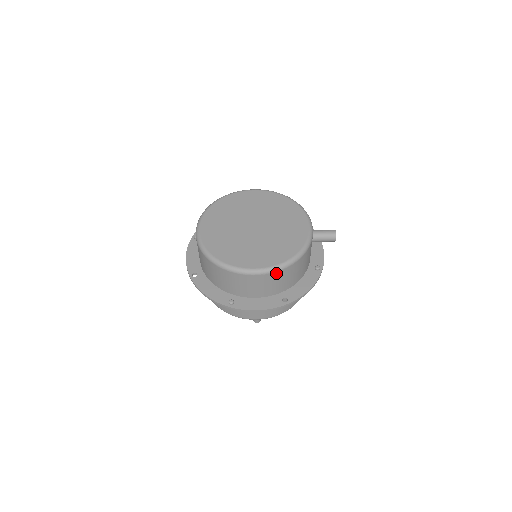
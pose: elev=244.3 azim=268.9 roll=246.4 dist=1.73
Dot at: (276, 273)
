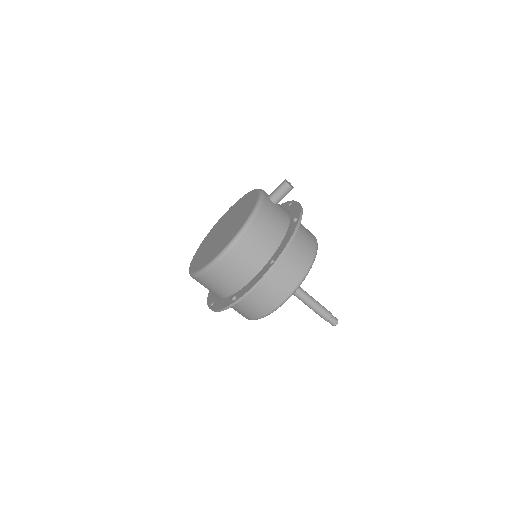
Dot at: (239, 243)
